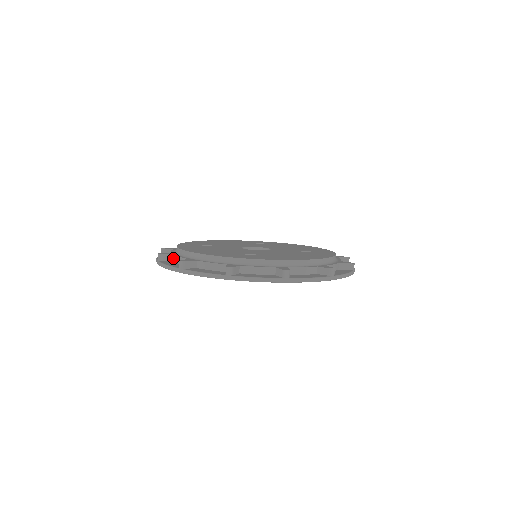
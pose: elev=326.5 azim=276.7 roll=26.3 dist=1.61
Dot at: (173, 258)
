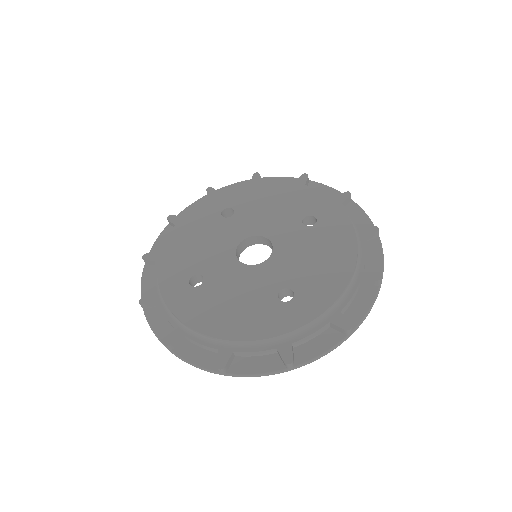
Dot at: occluded
